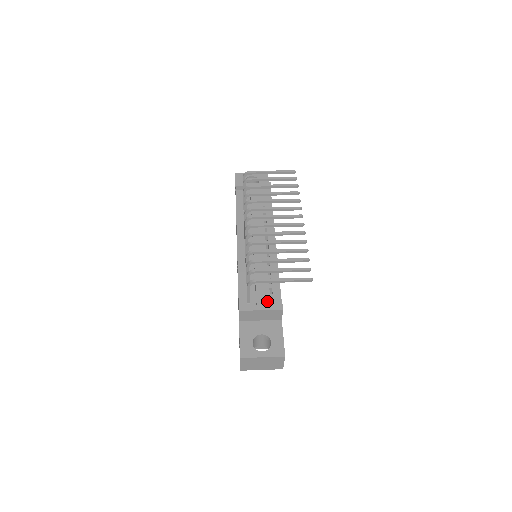
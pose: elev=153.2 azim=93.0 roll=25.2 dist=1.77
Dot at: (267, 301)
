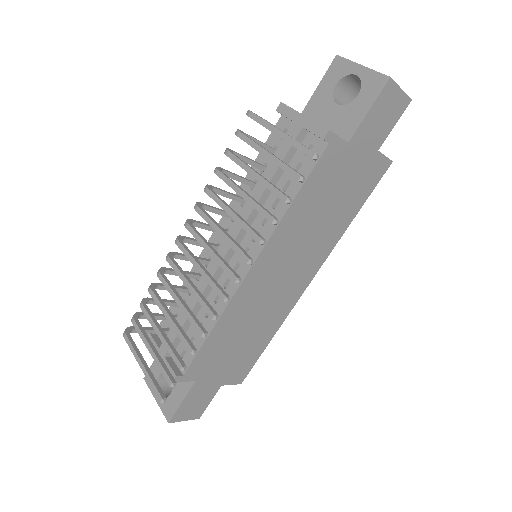
Dot at: (178, 350)
